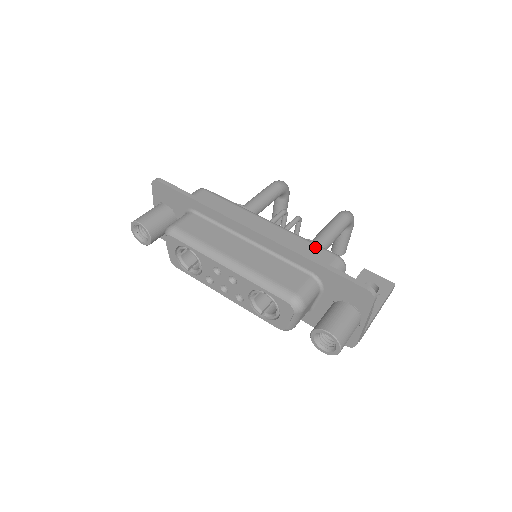
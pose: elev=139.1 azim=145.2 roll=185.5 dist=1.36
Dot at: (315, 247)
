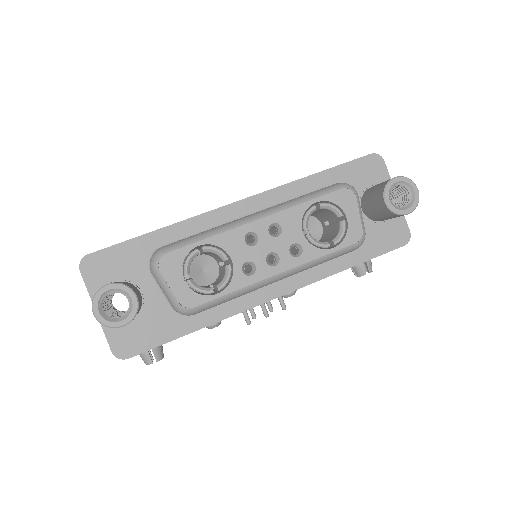
Dot at: occluded
